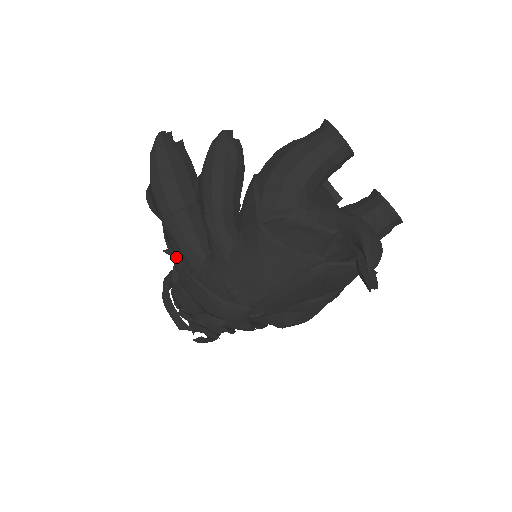
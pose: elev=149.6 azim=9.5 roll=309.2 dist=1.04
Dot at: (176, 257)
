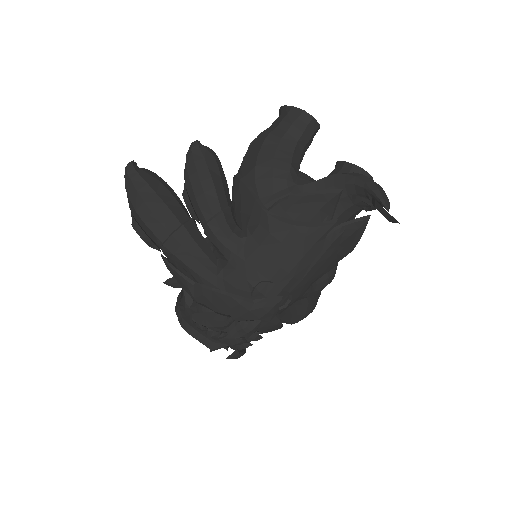
Dot at: (186, 278)
